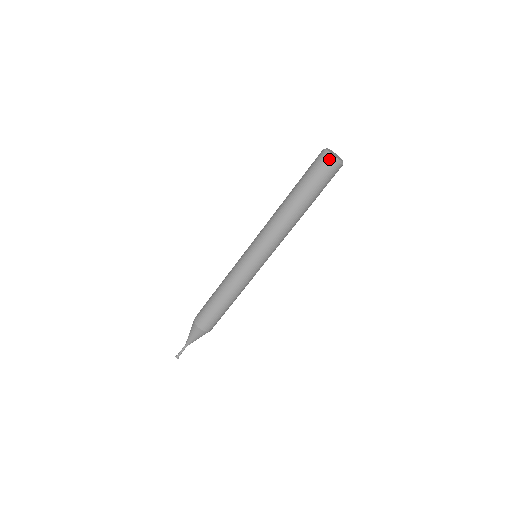
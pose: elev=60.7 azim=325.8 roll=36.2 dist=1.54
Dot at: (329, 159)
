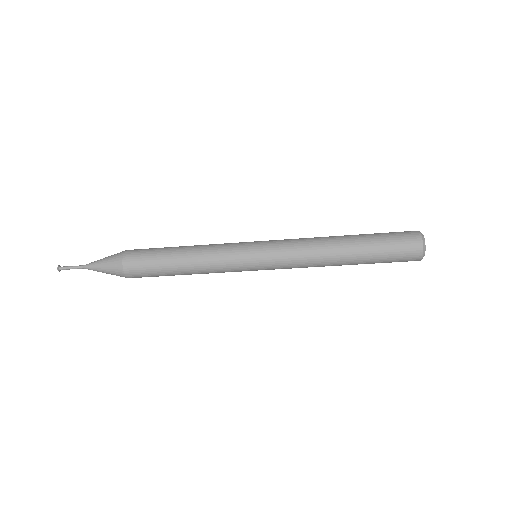
Dot at: (420, 250)
